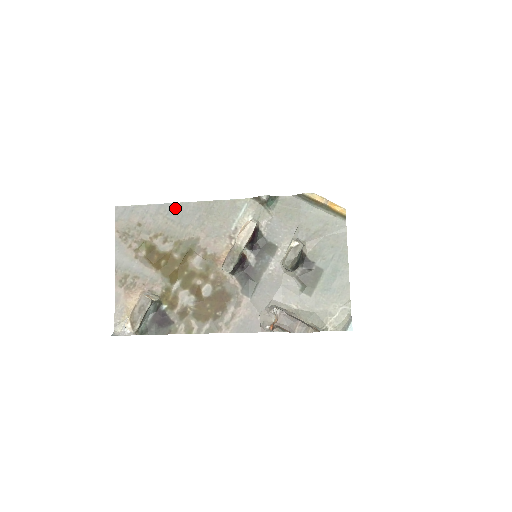
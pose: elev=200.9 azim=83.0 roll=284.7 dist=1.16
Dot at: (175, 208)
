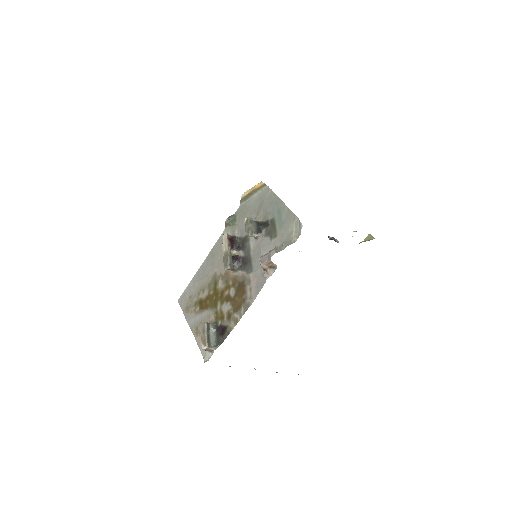
Dot at: (199, 272)
